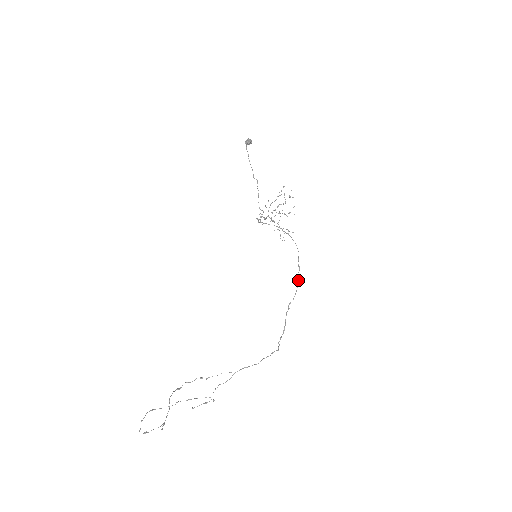
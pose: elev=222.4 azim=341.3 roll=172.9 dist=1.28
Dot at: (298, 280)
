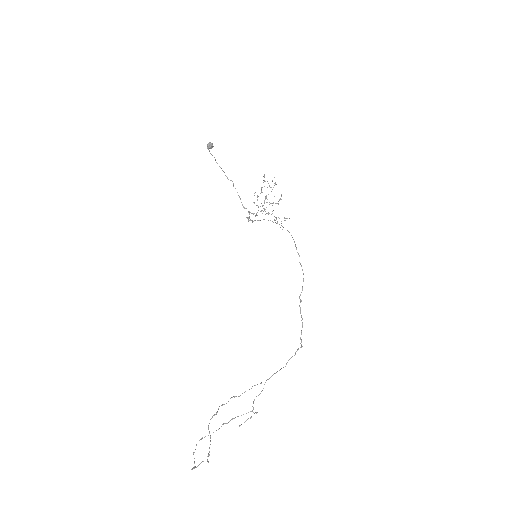
Dot at: occluded
